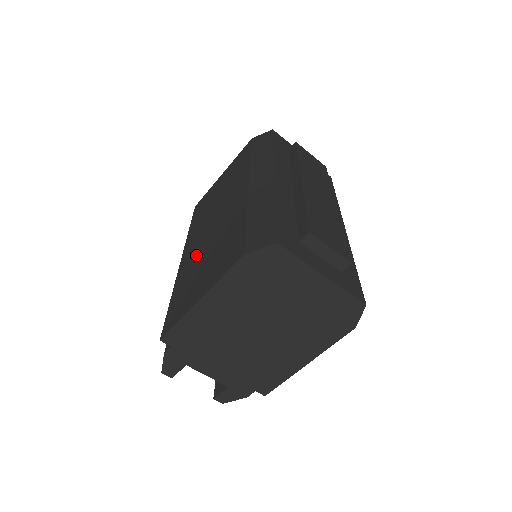
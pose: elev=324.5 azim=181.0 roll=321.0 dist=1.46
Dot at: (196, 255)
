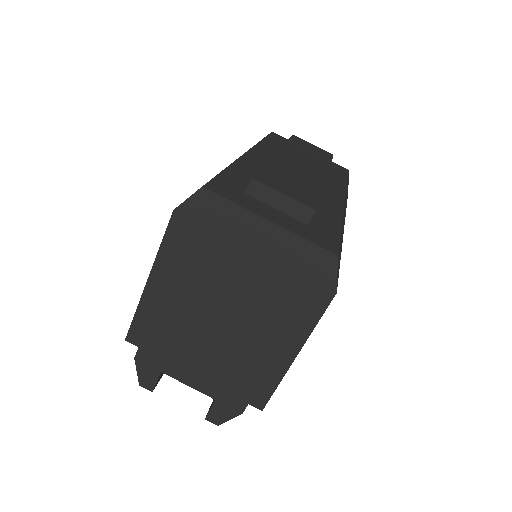
Dot at: occluded
